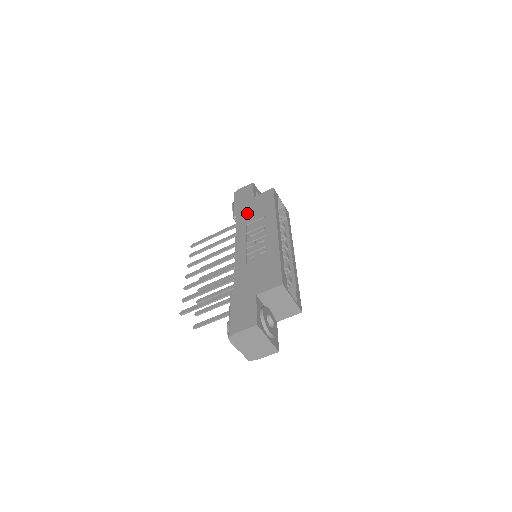
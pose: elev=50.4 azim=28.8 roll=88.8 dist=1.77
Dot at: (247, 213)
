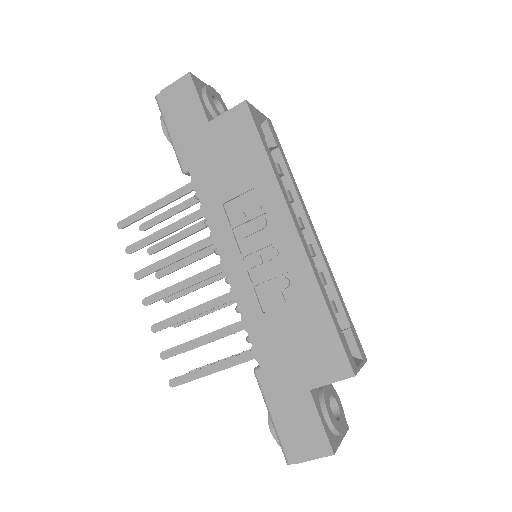
Dot at: (212, 170)
